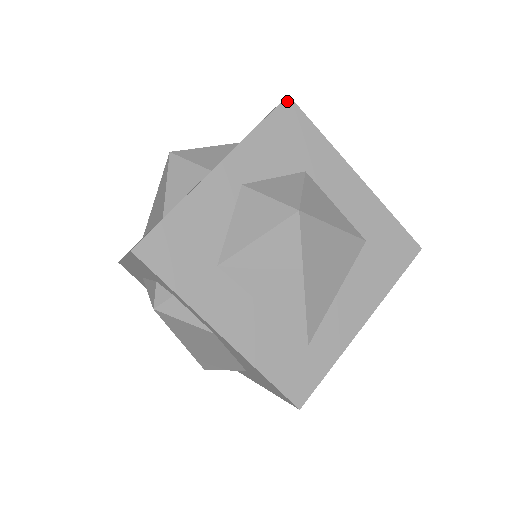
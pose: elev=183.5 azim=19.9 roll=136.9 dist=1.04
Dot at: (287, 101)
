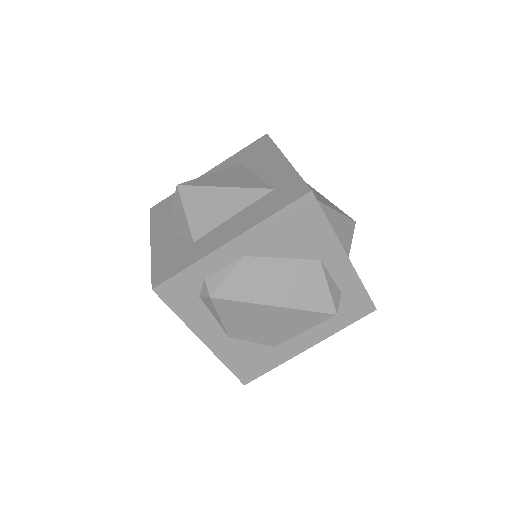
Dot at: (151, 209)
